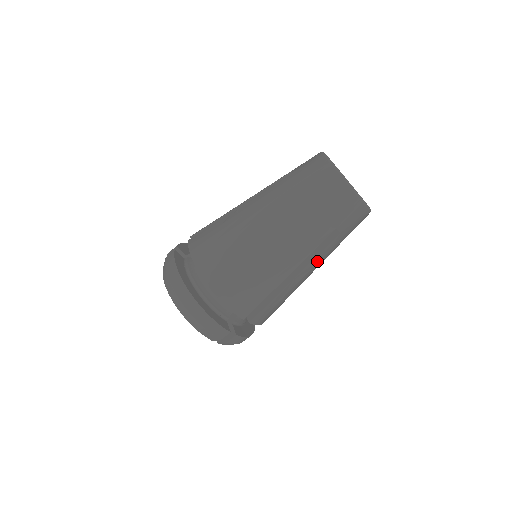
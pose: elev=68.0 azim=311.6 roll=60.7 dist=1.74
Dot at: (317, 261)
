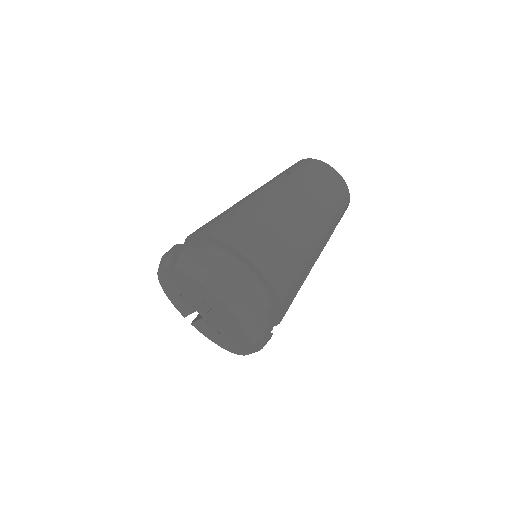
Dot at: (277, 190)
